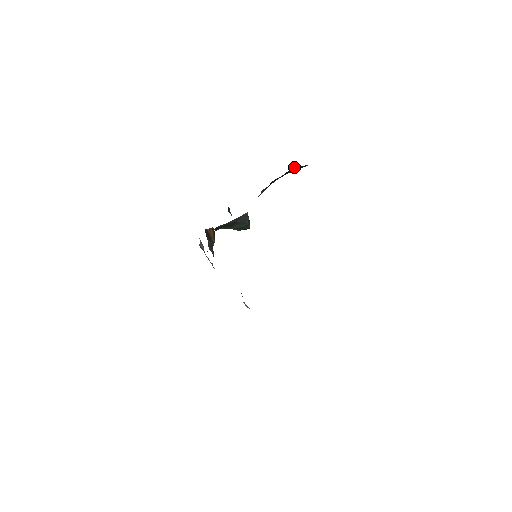
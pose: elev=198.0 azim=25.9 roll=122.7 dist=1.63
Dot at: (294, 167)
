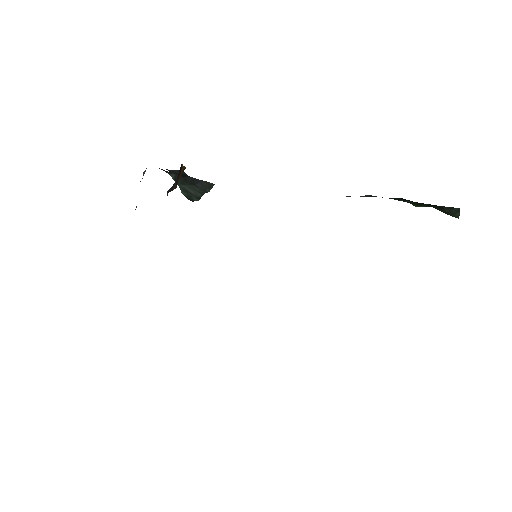
Dot at: (452, 208)
